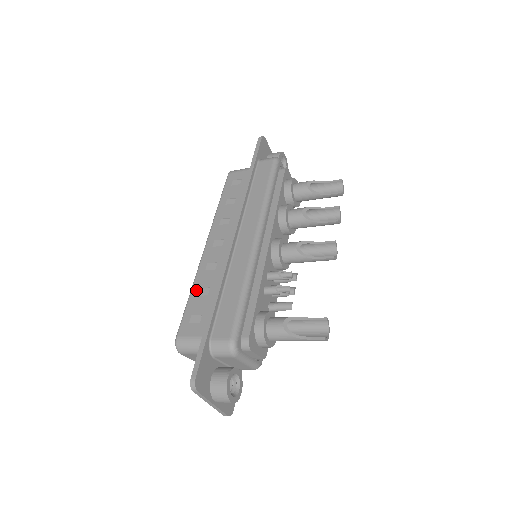
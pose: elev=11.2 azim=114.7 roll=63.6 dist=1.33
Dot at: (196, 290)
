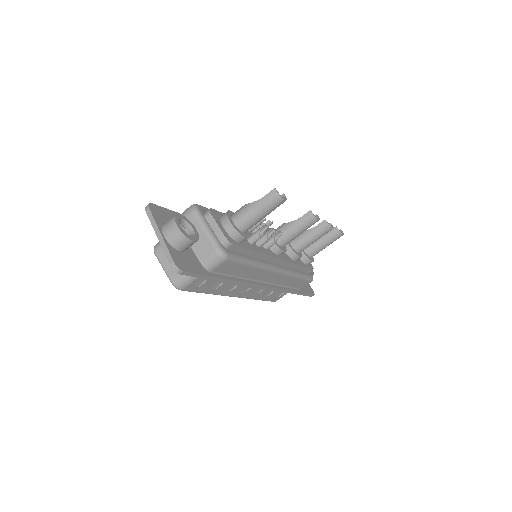
Dot at: occluded
